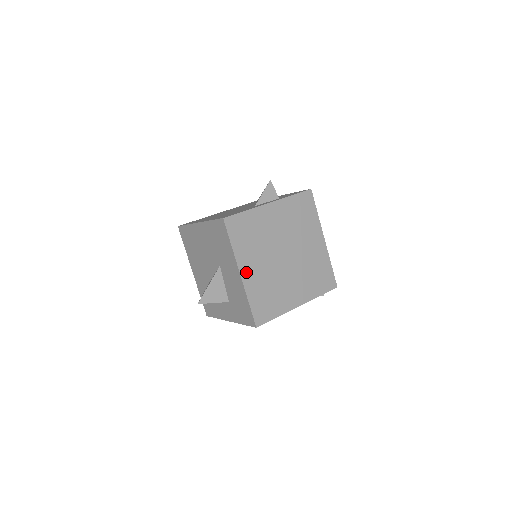
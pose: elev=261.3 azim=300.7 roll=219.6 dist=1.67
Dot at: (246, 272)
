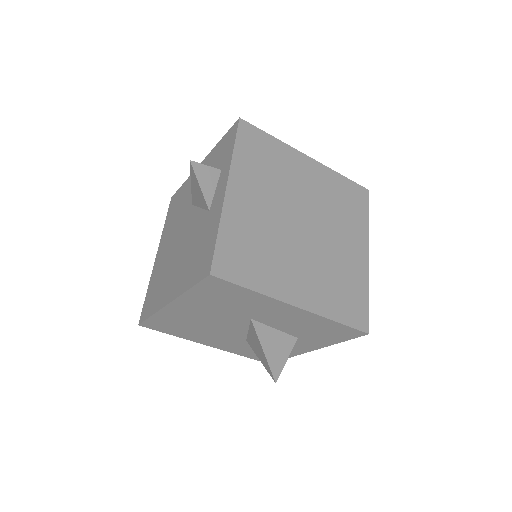
Dot at: (298, 296)
